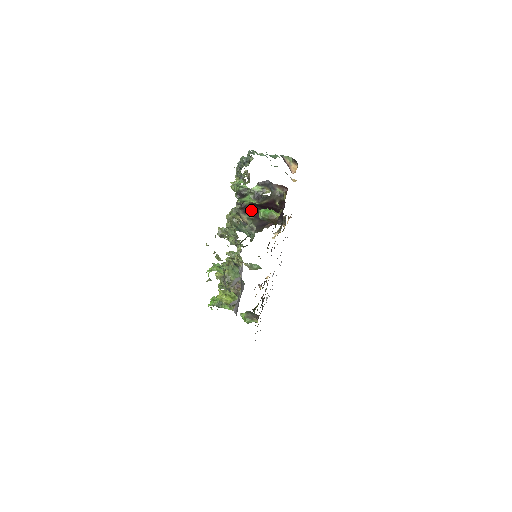
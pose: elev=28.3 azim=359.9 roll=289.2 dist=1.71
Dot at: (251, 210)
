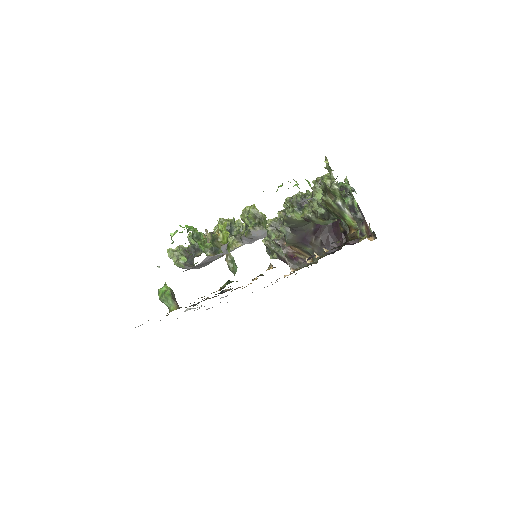
Dot at: occluded
